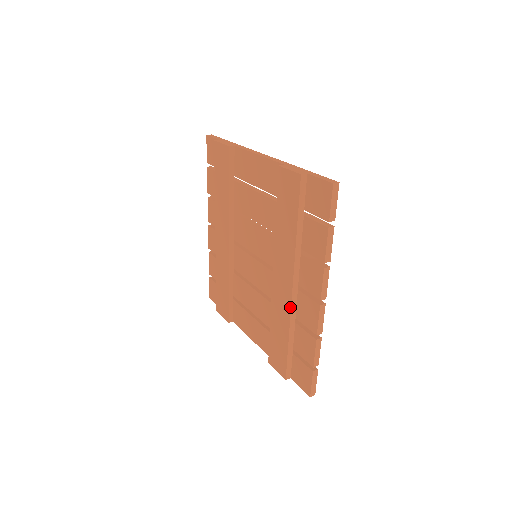
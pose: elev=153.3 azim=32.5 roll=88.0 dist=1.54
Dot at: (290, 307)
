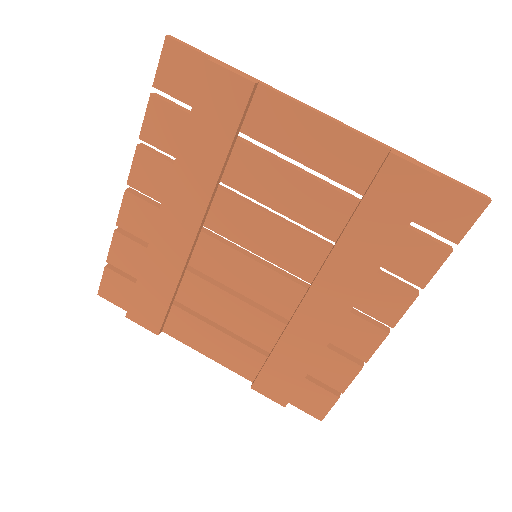
Dot at: (334, 333)
